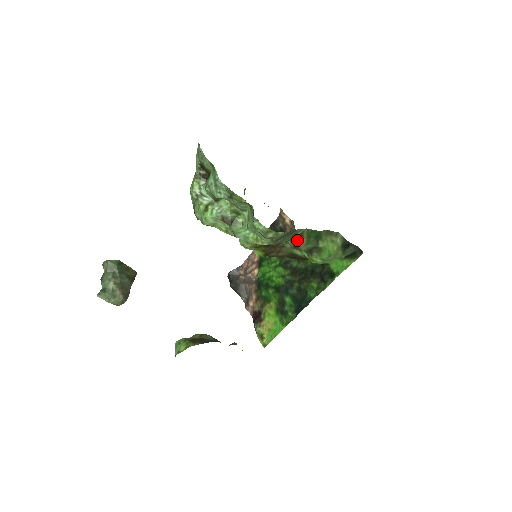
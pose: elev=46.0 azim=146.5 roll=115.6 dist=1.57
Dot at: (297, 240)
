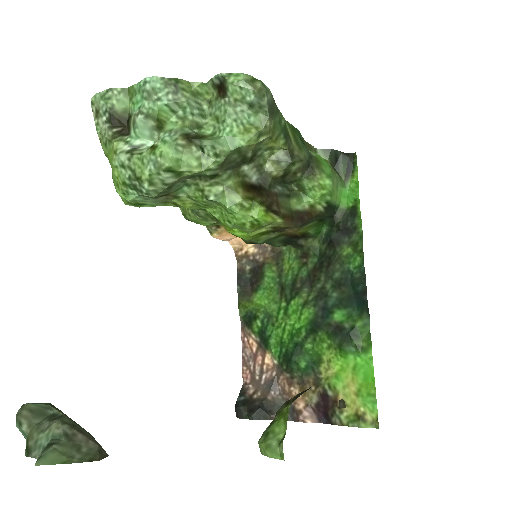
Dot at: (287, 141)
